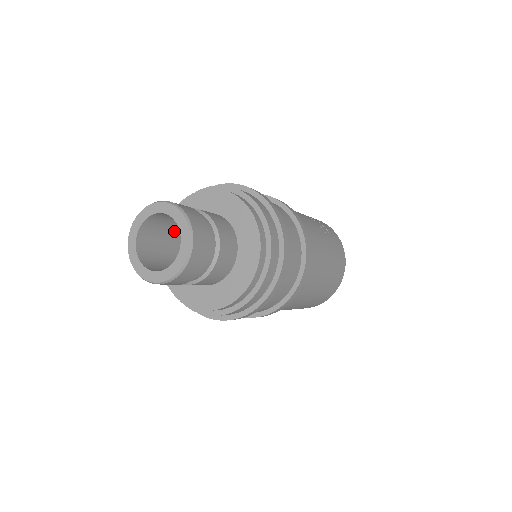
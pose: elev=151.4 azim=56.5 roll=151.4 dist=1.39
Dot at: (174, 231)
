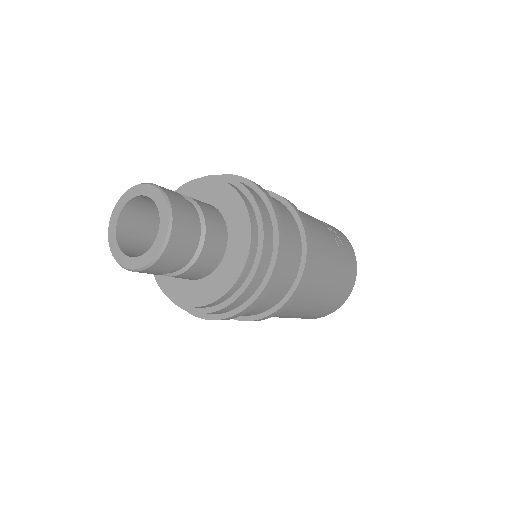
Dot at: occluded
